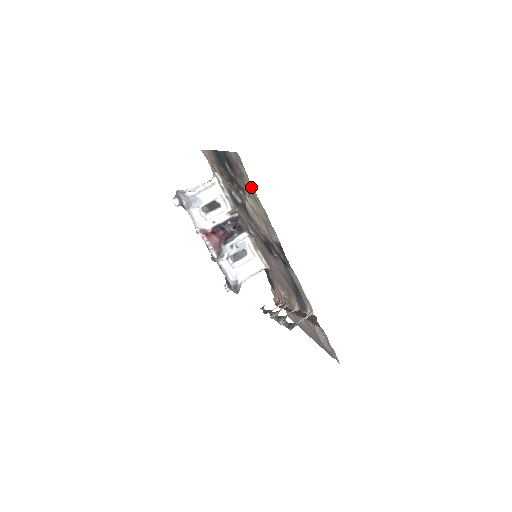
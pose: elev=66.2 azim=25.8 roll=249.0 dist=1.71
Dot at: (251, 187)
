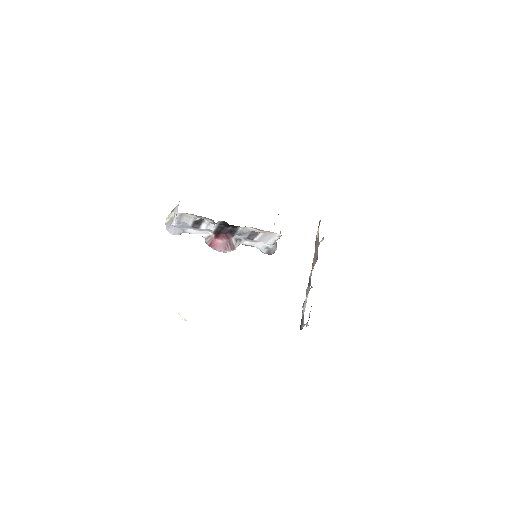
Dot at: occluded
